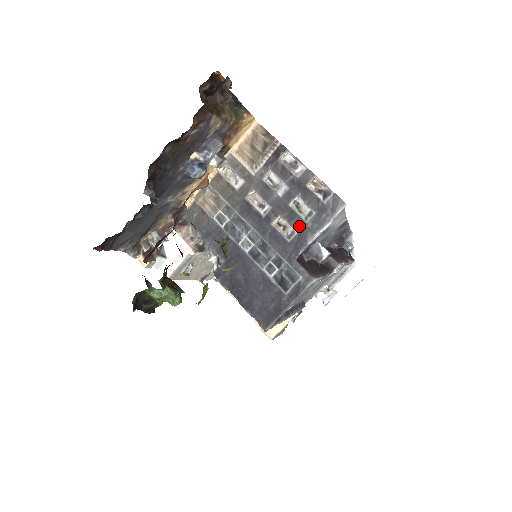
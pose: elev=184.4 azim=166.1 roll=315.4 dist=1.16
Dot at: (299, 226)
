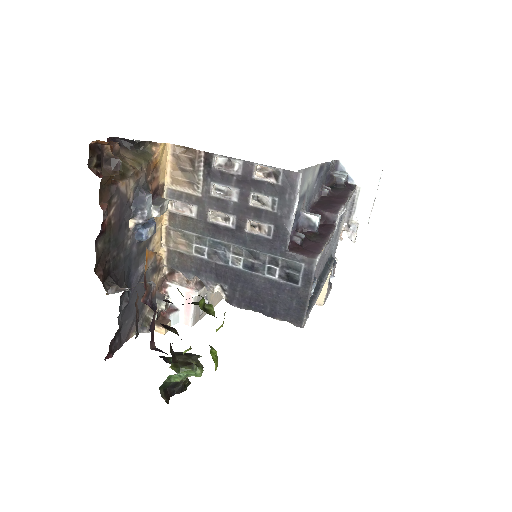
Dot at: (271, 219)
